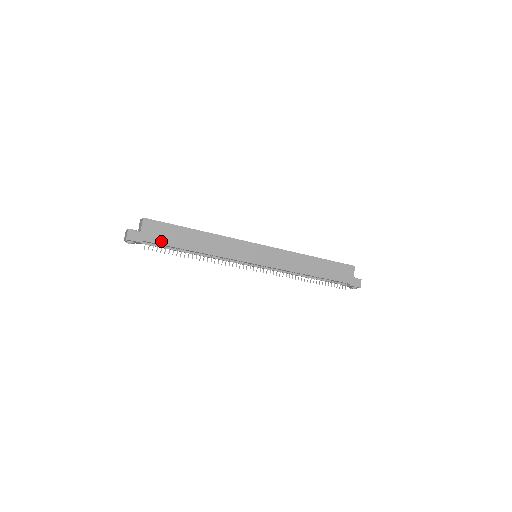
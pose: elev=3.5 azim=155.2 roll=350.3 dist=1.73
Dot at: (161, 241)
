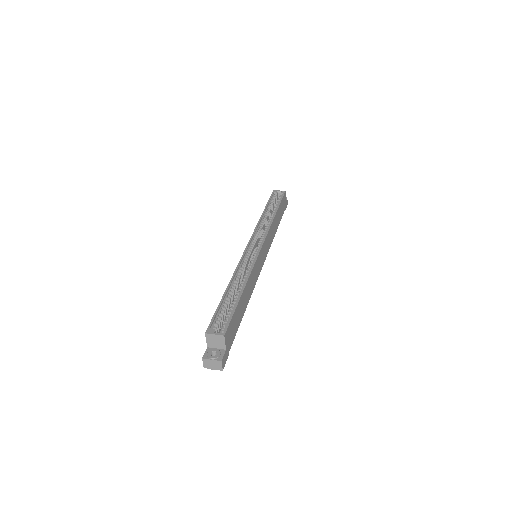
Dot at: (234, 335)
